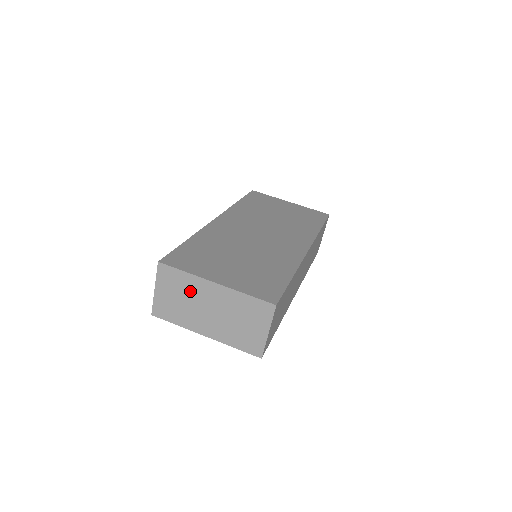
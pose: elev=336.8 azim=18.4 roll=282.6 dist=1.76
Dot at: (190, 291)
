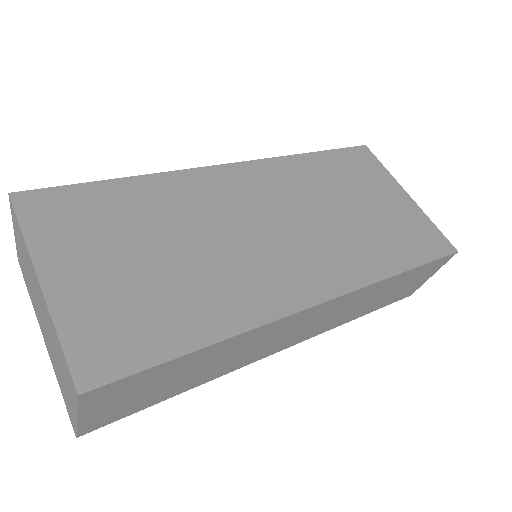
Dot at: (29, 266)
